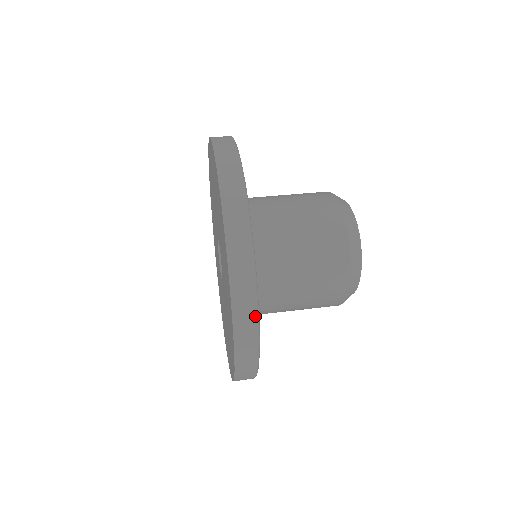
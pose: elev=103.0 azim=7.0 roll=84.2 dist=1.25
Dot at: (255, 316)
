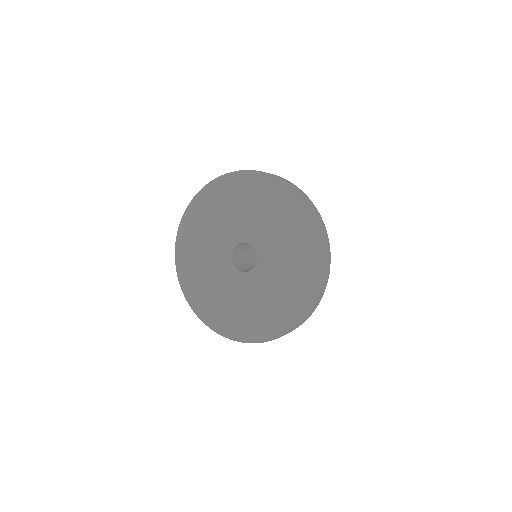
Dot at: (330, 261)
